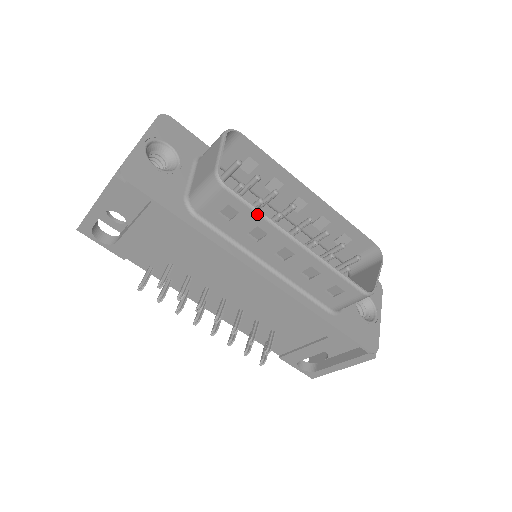
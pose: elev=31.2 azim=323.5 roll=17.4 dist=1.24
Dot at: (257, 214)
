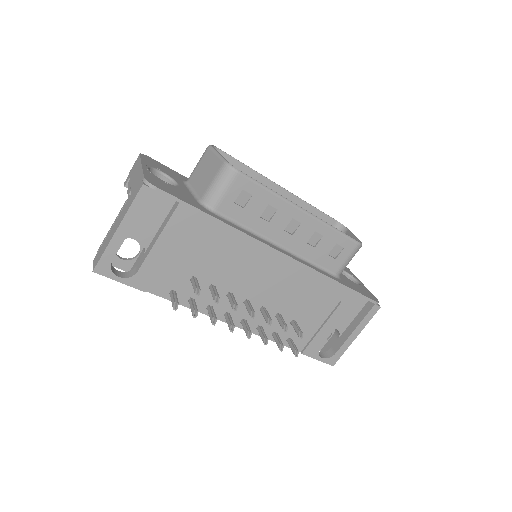
Dot at: (267, 191)
